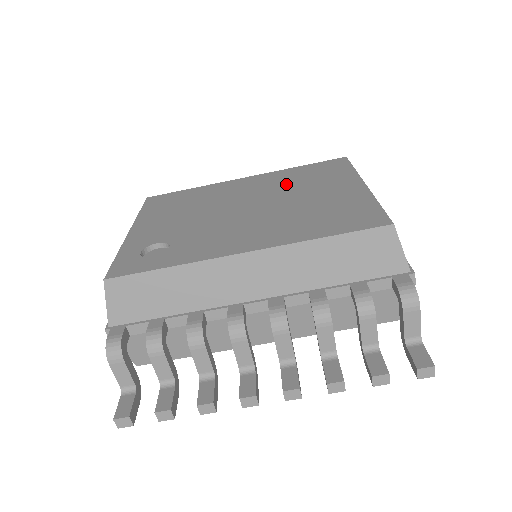
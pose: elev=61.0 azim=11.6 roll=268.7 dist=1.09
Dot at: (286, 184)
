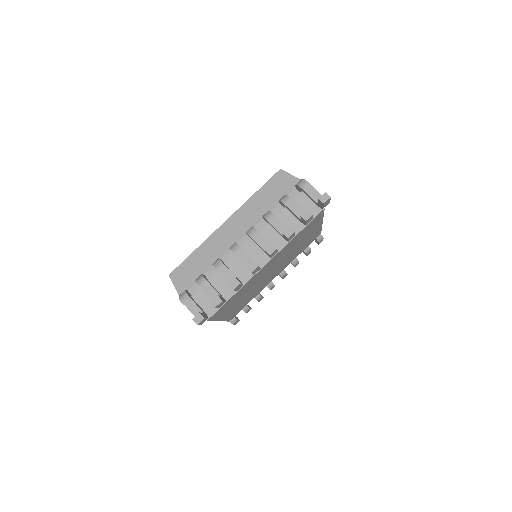
Dot at: occluded
